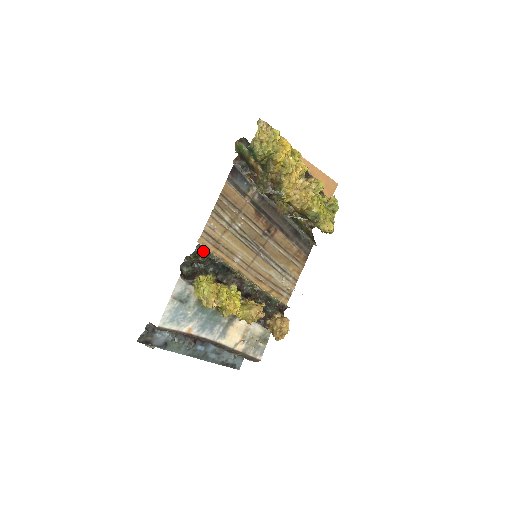
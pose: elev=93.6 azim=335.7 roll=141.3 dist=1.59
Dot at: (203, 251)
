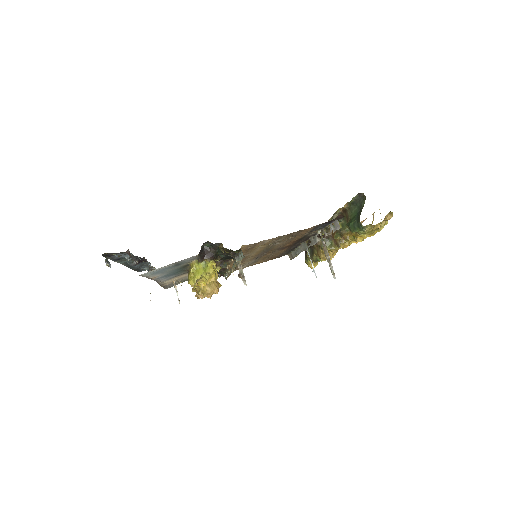
Dot at: (237, 252)
